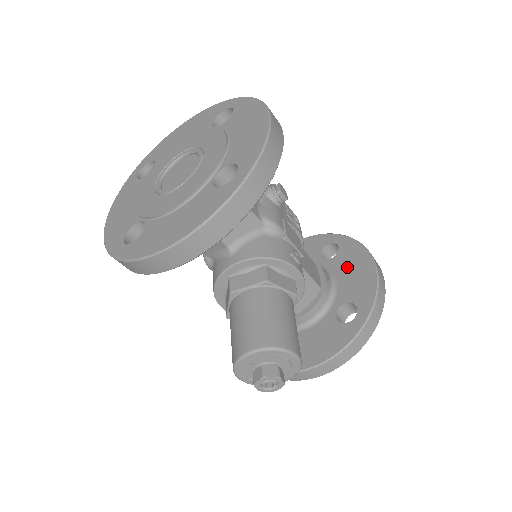
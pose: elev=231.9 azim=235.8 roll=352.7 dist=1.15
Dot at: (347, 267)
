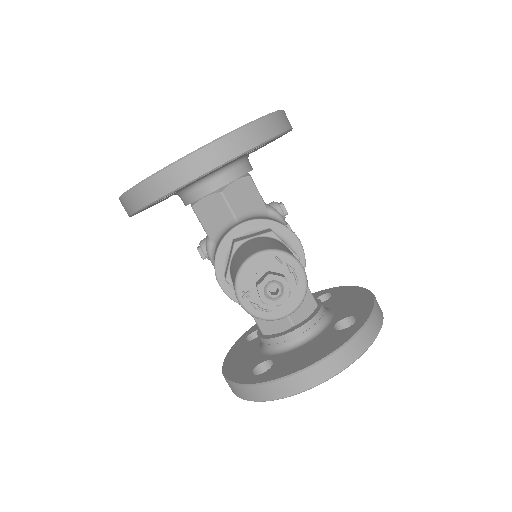
Dot at: (342, 300)
